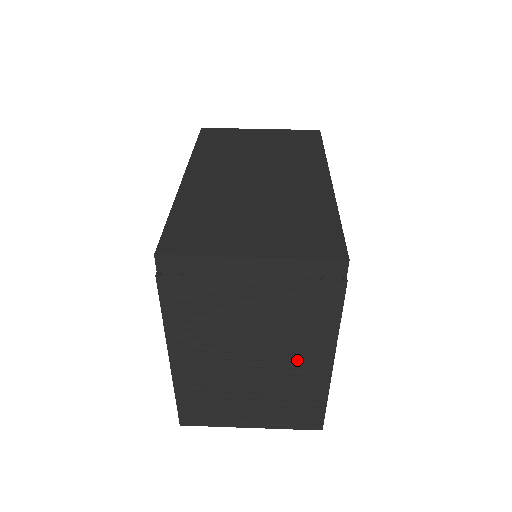
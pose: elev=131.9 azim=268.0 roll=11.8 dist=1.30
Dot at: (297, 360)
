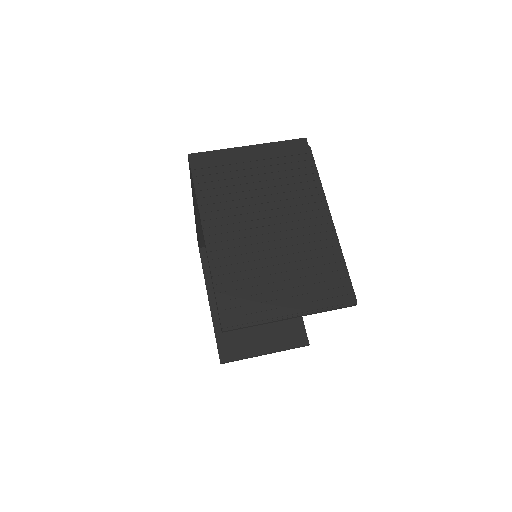
Dot at: (303, 218)
